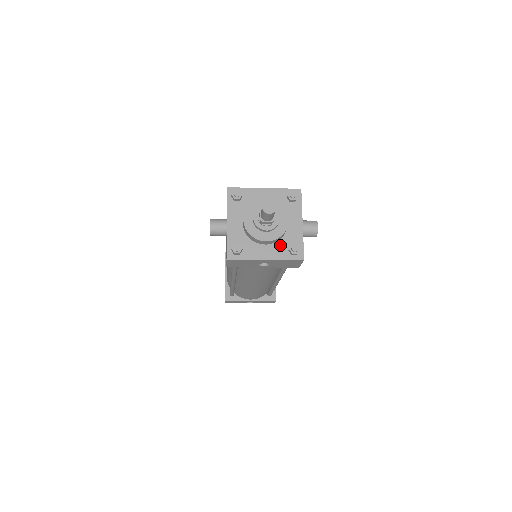
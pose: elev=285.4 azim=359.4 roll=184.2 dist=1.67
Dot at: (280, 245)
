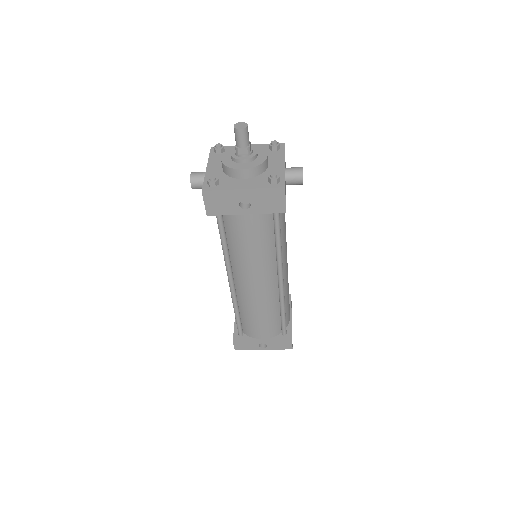
Dot at: (260, 178)
